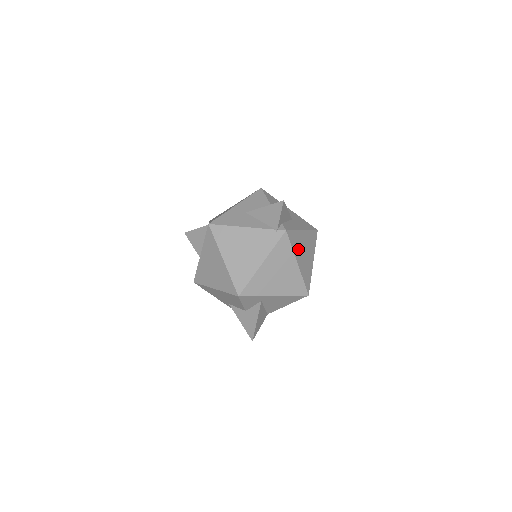
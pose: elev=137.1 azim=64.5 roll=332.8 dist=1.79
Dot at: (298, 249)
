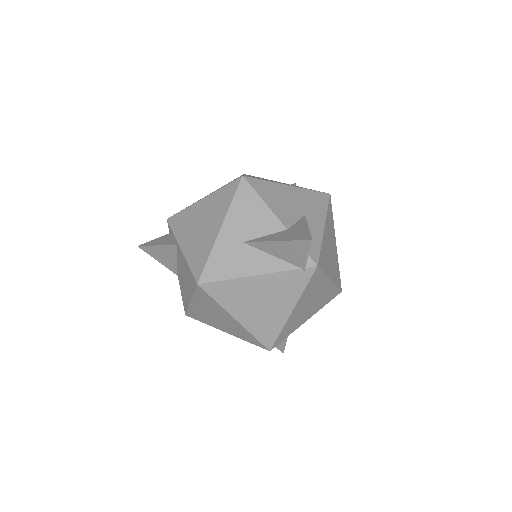
Dot at: (327, 261)
